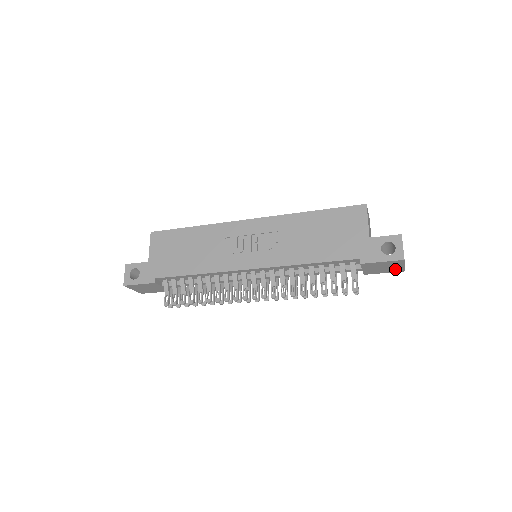
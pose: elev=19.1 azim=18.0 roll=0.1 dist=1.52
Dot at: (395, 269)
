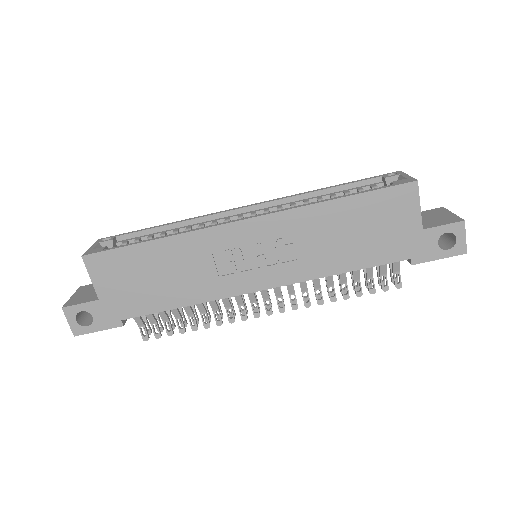
Dot at: occluded
